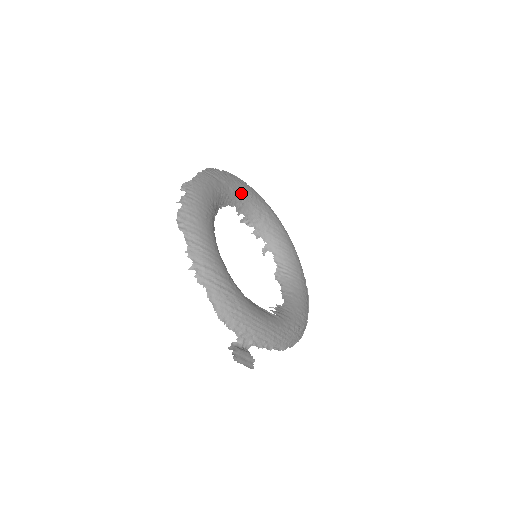
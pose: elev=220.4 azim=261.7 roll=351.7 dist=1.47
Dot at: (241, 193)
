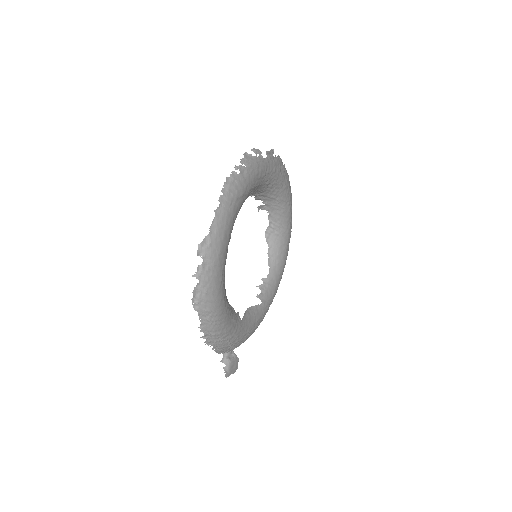
Dot at: (255, 185)
